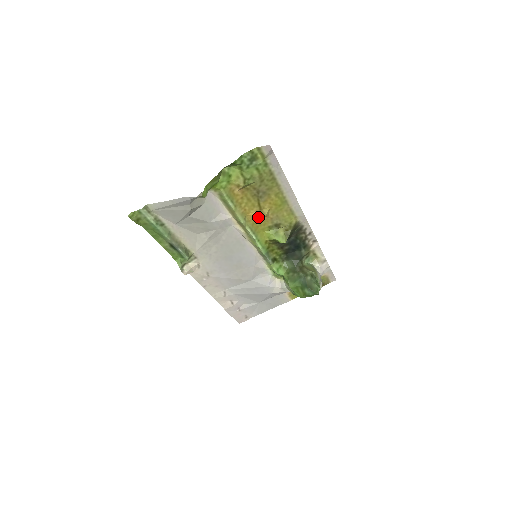
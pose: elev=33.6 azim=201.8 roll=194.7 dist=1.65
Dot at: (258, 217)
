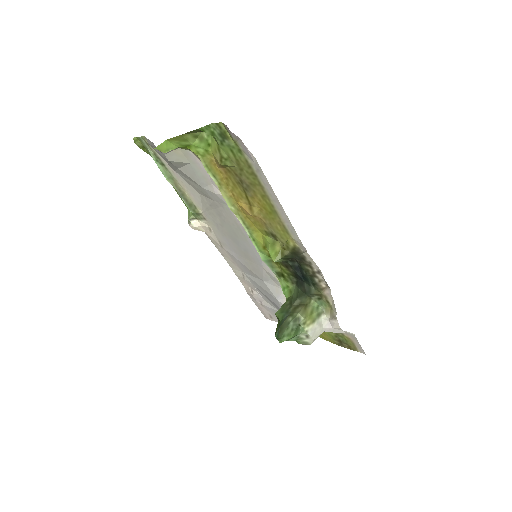
Dot at: (247, 212)
